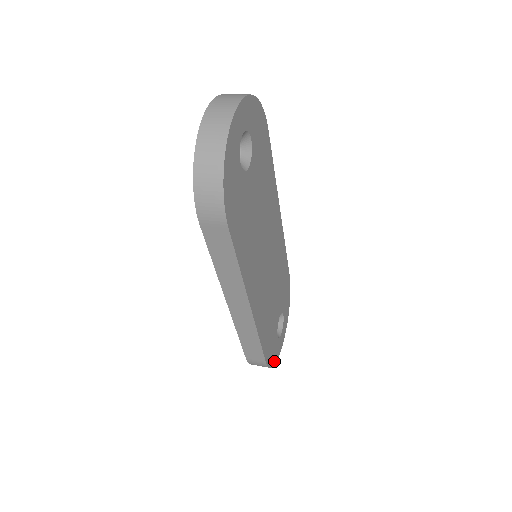
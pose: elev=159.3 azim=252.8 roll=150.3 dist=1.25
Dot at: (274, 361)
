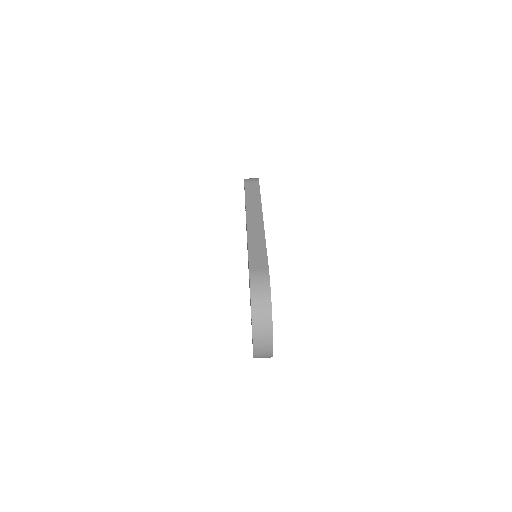
Dot at: occluded
